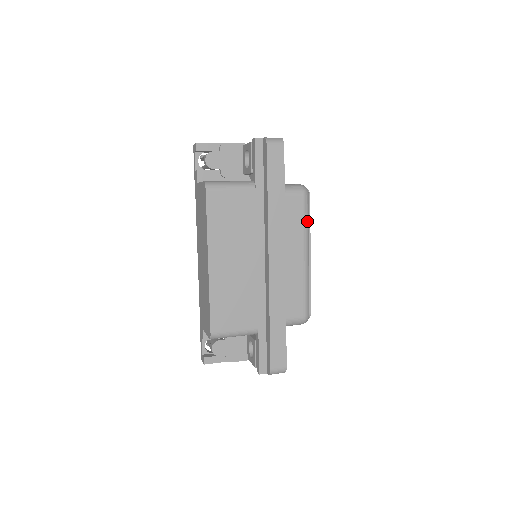
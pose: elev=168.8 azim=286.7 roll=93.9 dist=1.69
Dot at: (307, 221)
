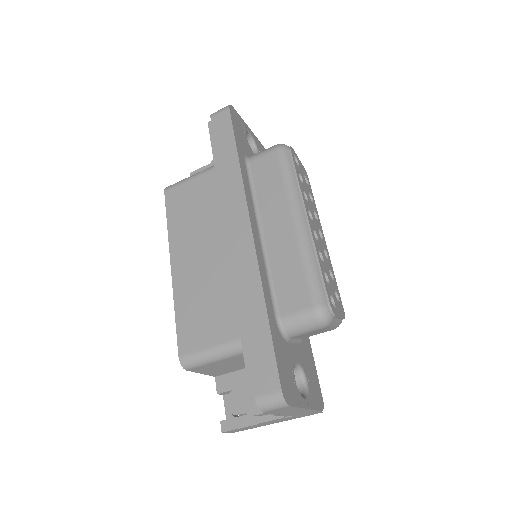
Dot at: (289, 177)
